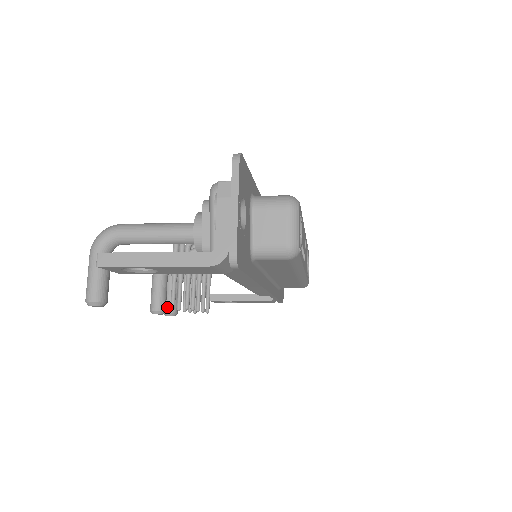
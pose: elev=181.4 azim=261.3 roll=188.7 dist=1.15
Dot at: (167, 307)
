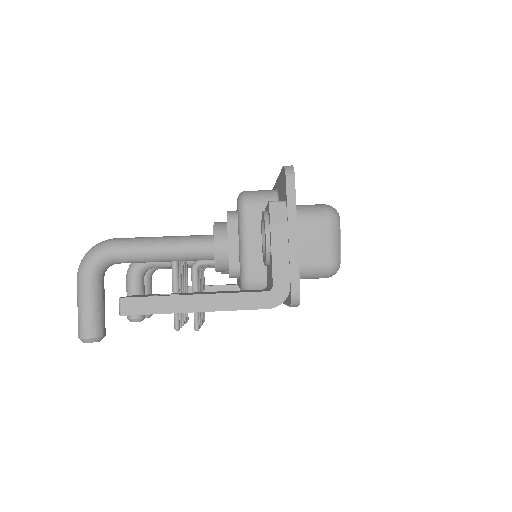
Dot at: occluded
